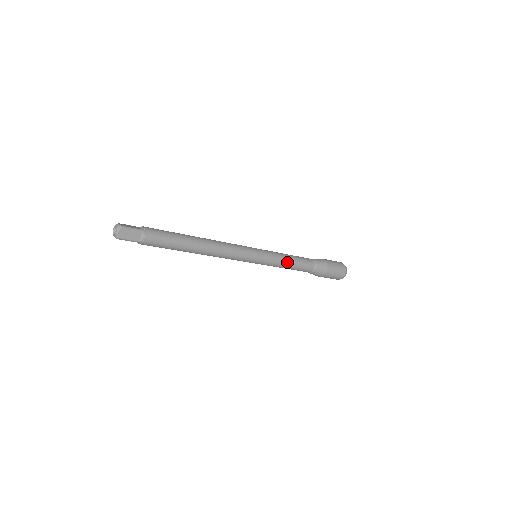
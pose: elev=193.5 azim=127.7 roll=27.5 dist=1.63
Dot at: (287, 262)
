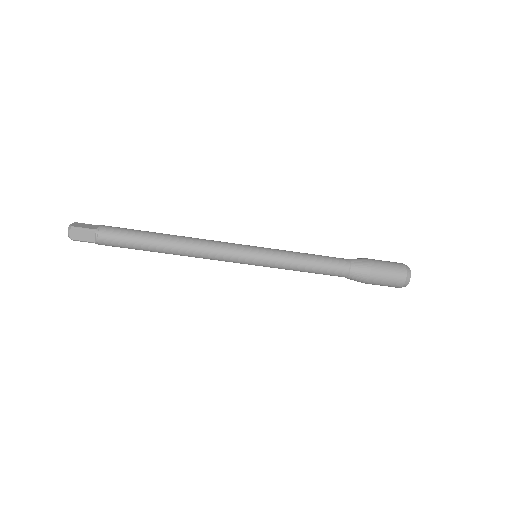
Dot at: (301, 253)
